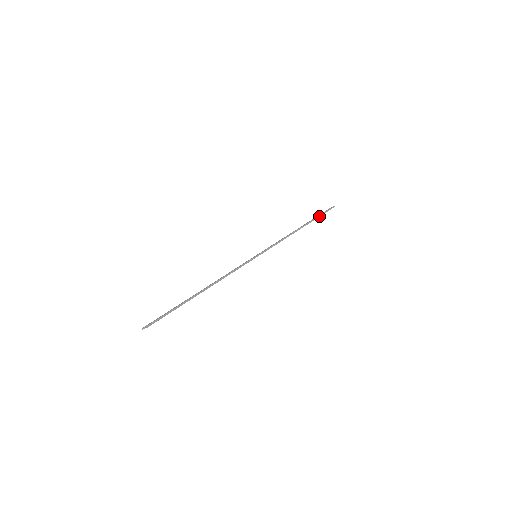
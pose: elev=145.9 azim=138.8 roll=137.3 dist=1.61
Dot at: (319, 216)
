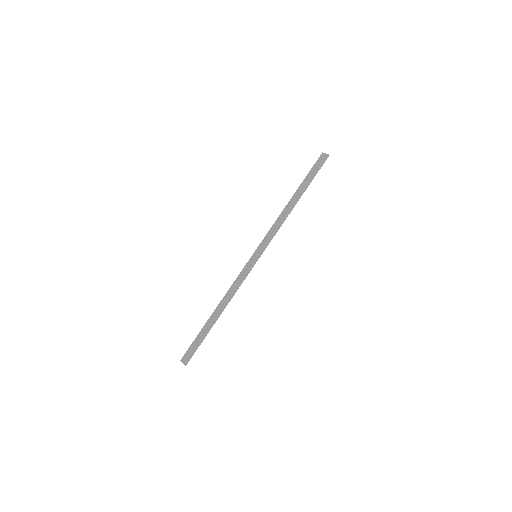
Dot at: (313, 178)
